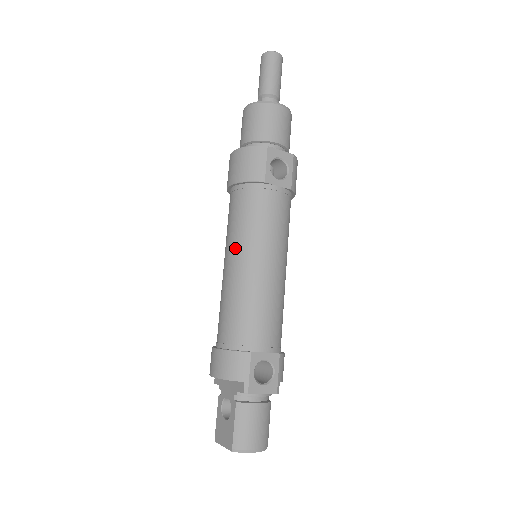
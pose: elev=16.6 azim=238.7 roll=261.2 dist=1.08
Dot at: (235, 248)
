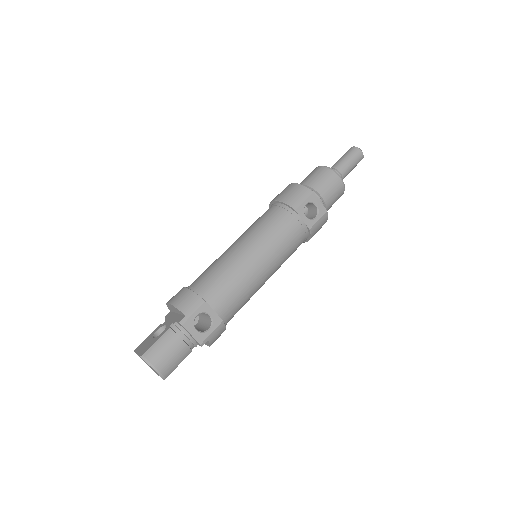
Dot at: (246, 236)
